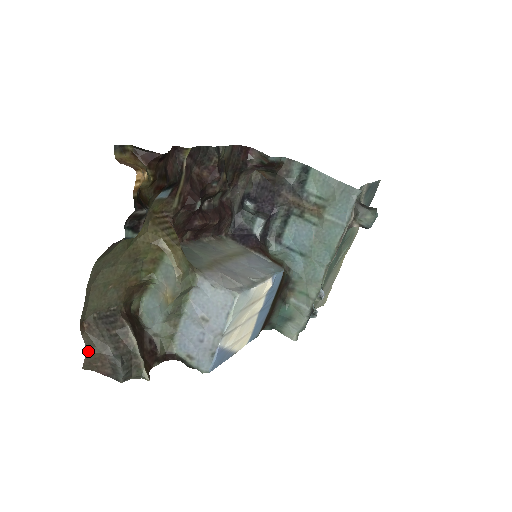
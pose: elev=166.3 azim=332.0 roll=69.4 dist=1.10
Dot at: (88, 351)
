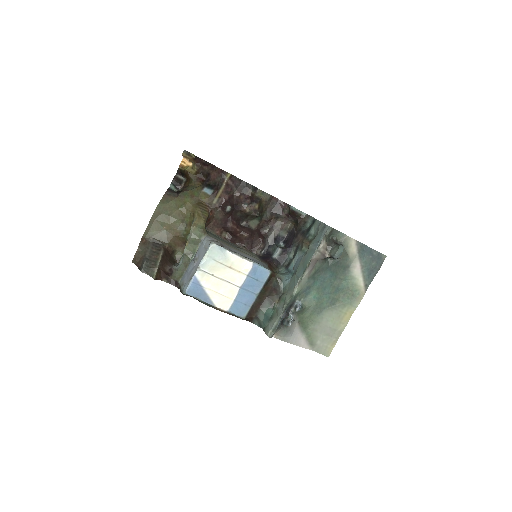
Dot at: (138, 251)
